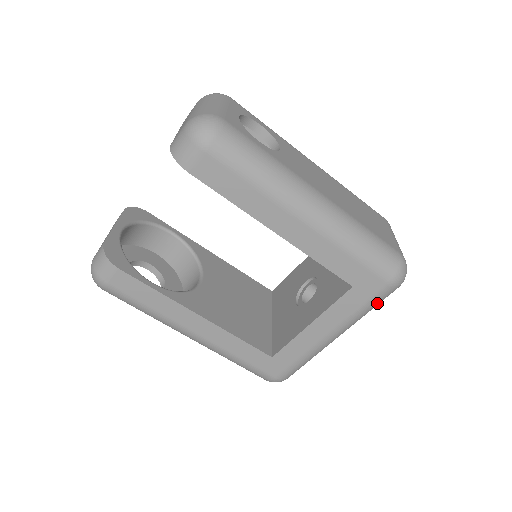
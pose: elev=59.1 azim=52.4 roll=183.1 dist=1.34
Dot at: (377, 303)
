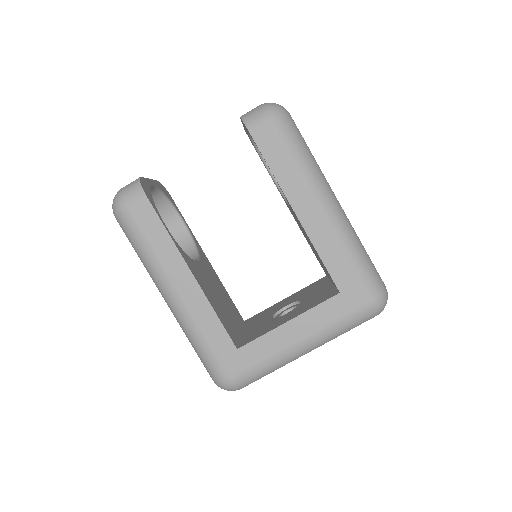
Dot at: (354, 322)
